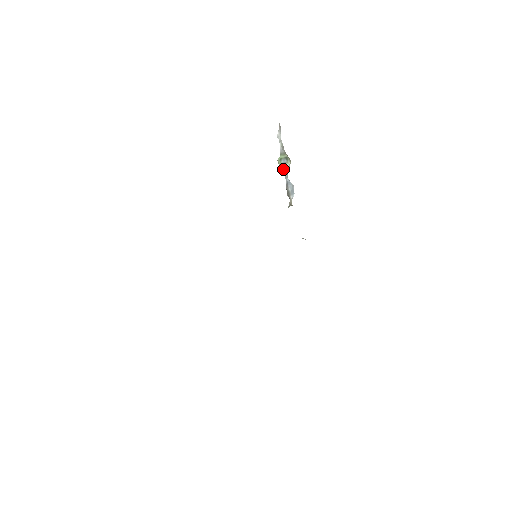
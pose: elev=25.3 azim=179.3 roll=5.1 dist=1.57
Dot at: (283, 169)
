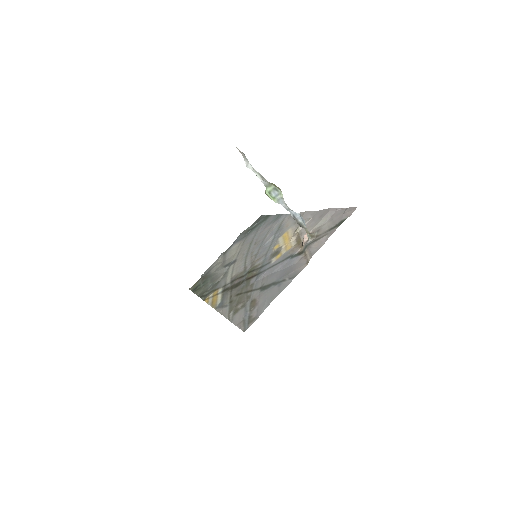
Dot at: (279, 202)
